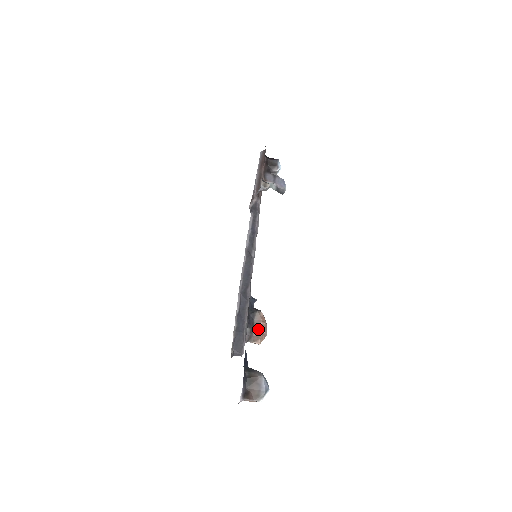
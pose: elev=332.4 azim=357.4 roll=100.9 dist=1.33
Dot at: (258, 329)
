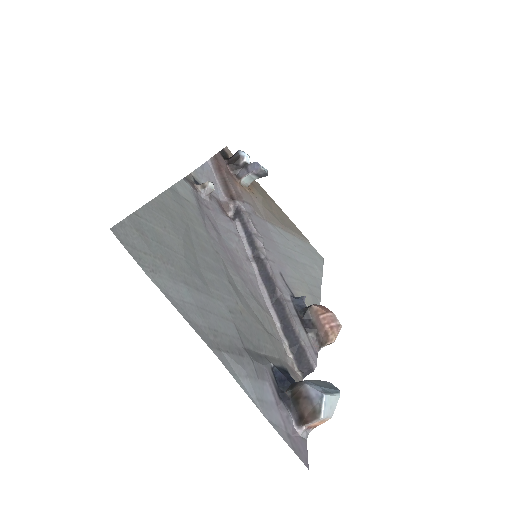
Dot at: (321, 326)
